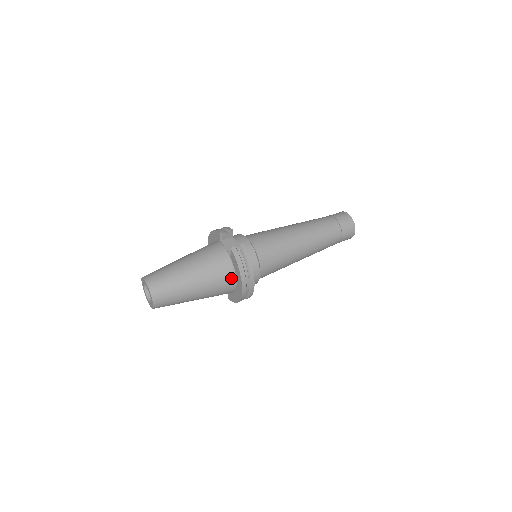
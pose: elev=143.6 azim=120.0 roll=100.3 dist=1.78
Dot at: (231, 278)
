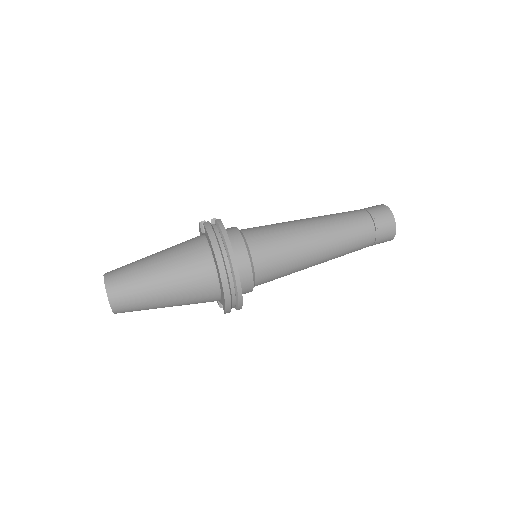
Dot at: (207, 260)
